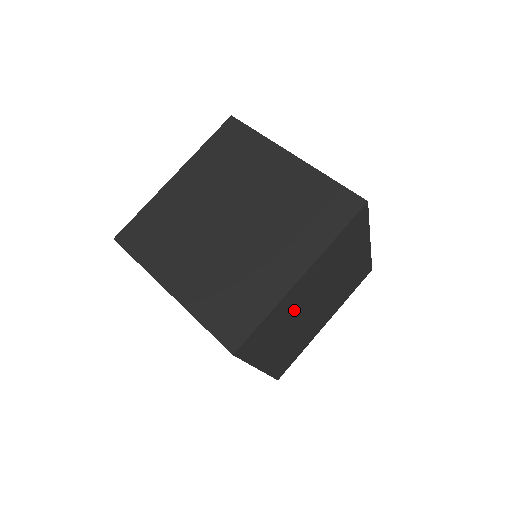
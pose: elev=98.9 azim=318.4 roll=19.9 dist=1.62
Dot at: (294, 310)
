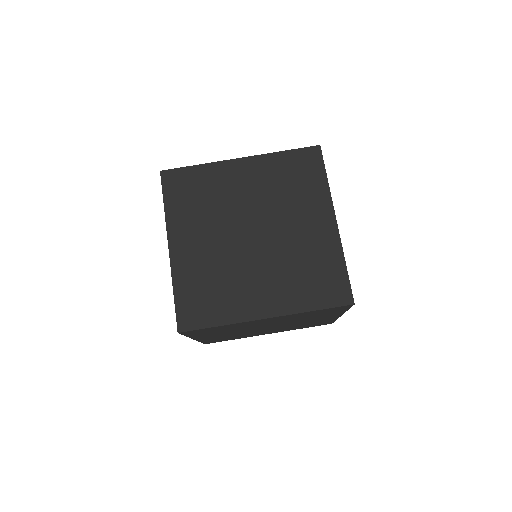
Dot at: (246, 327)
